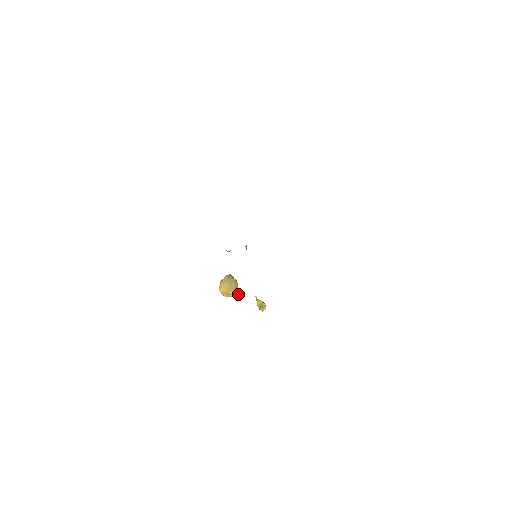
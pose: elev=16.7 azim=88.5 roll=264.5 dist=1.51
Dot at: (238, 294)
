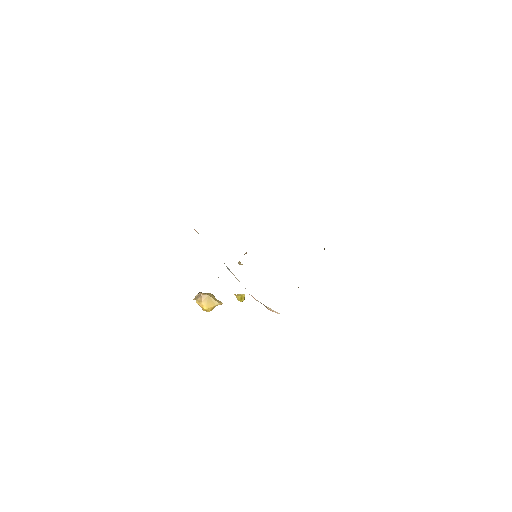
Dot at: occluded
